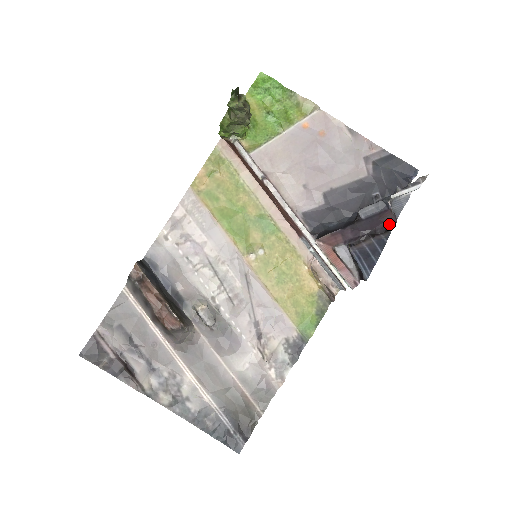
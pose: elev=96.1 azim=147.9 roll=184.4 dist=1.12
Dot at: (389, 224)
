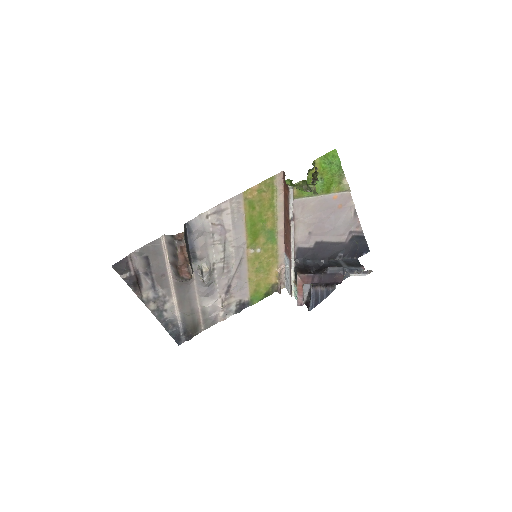
Dot at: (338, 283)
